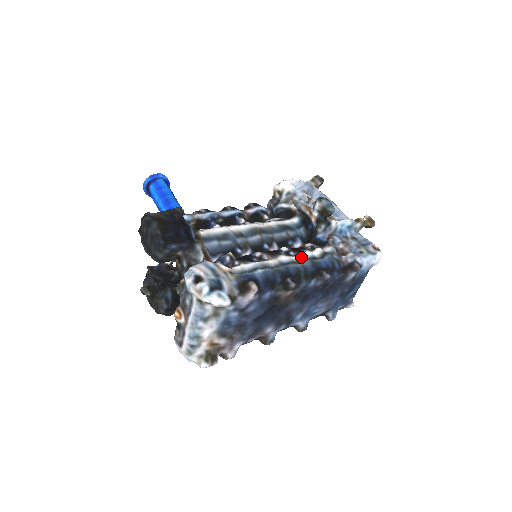
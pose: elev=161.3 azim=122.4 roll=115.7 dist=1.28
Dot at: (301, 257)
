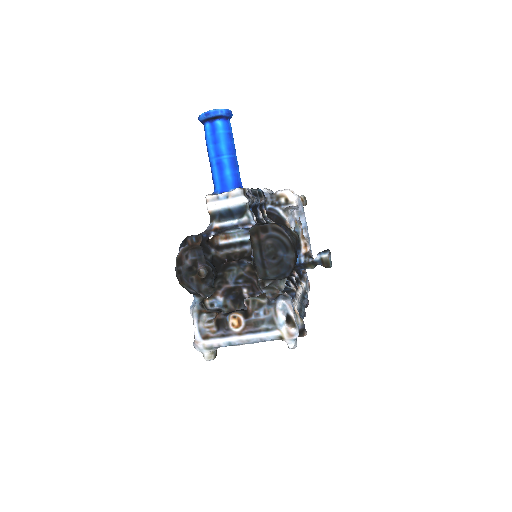
Dot at: occluded
